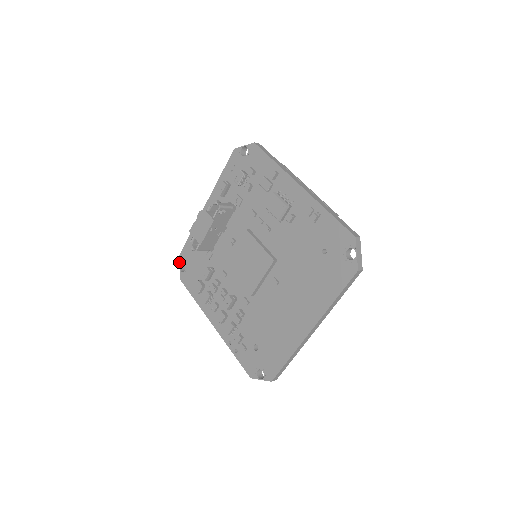
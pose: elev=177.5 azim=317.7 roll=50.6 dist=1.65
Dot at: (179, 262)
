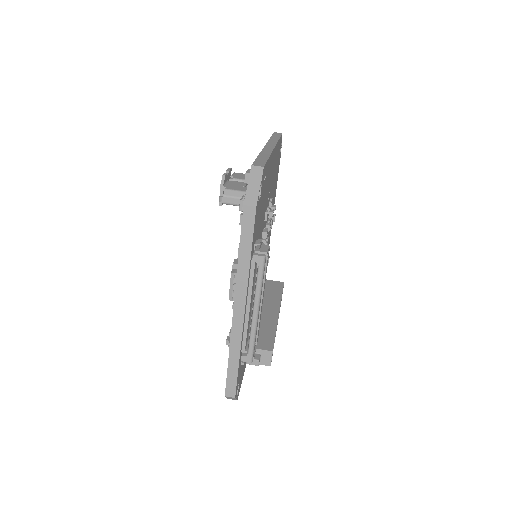
Dot at: occluded
